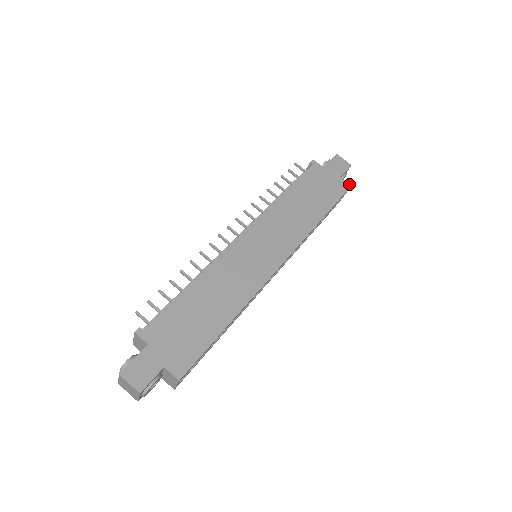
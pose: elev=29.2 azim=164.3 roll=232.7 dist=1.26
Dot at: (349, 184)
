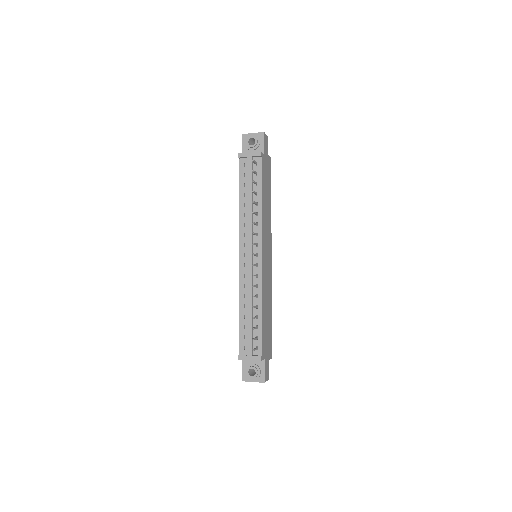
Dot at: occluded
